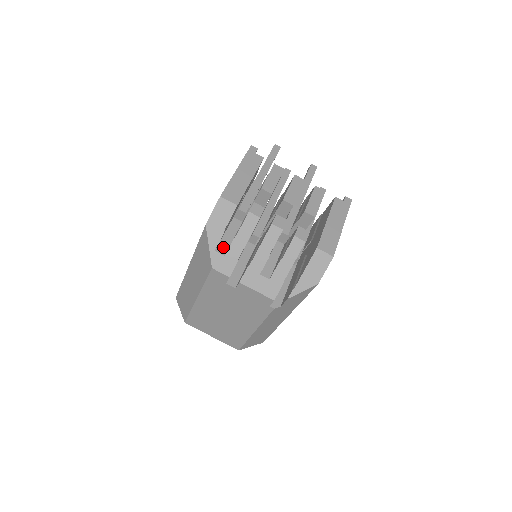
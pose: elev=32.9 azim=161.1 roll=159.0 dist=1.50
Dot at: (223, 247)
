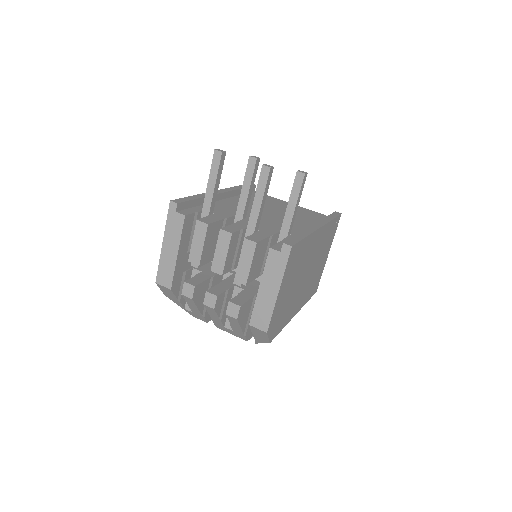
Dot at: occluded
